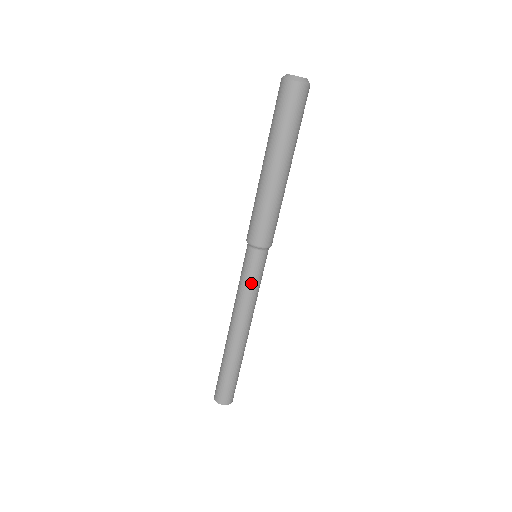
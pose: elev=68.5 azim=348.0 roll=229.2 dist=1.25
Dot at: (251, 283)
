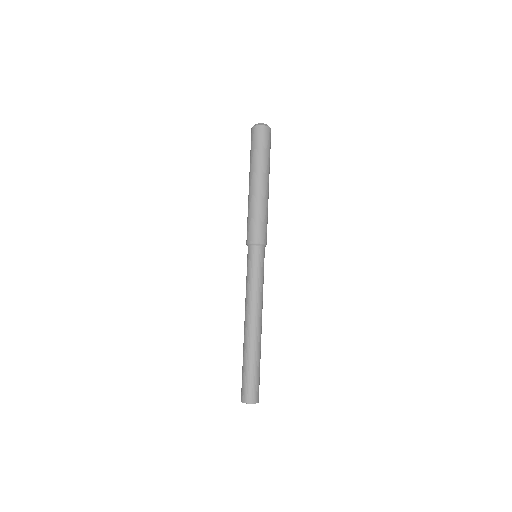
Dot at: (251, 275)
